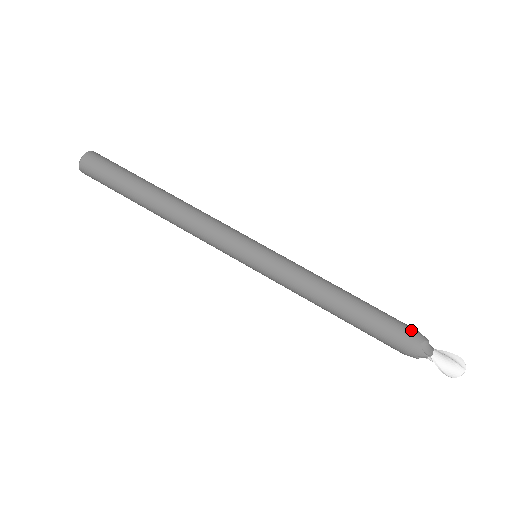
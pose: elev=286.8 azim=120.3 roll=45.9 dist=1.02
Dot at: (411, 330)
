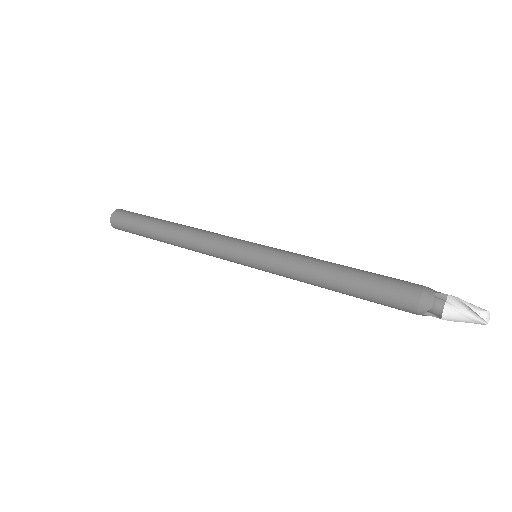
Dot at: occluded
